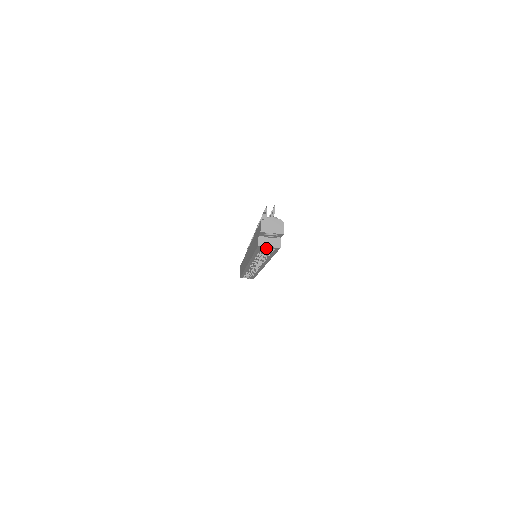
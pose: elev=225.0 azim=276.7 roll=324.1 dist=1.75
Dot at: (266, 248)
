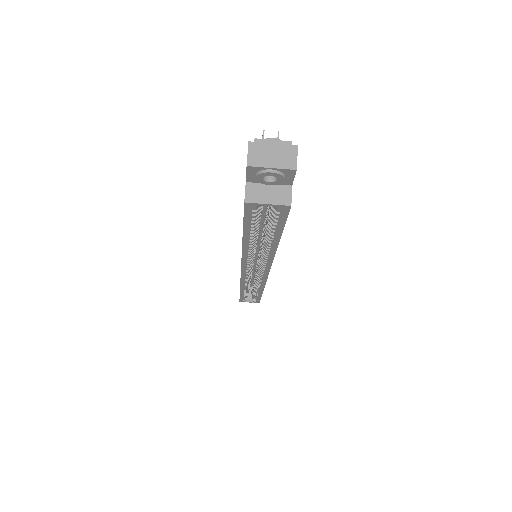
Dot at: (266, 222)
